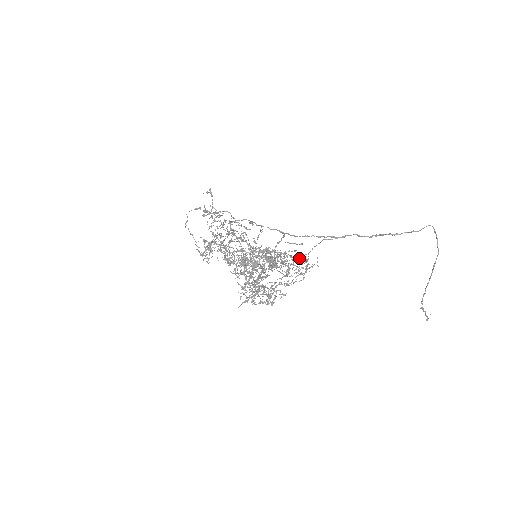
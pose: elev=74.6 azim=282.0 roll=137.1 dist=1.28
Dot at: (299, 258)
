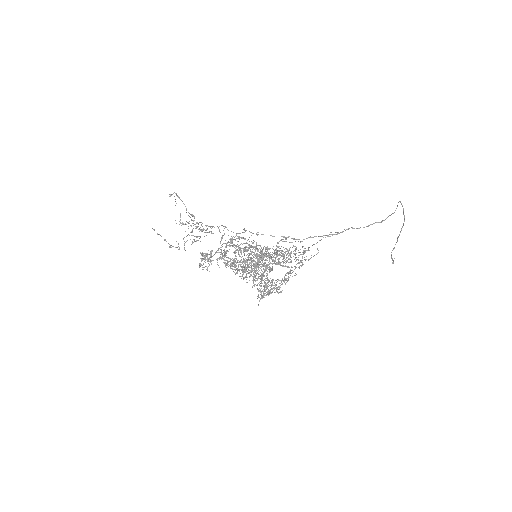
Dot at: (296, 249)
